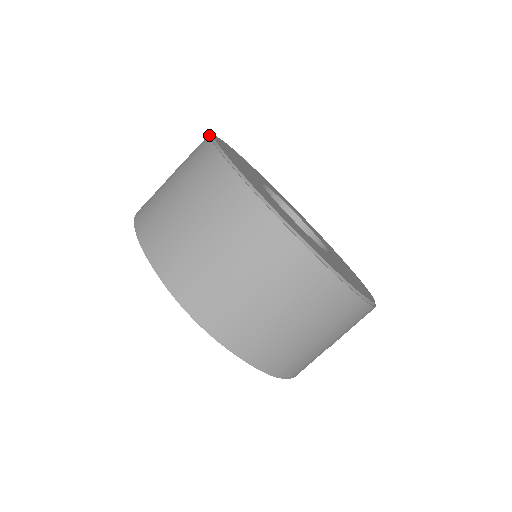
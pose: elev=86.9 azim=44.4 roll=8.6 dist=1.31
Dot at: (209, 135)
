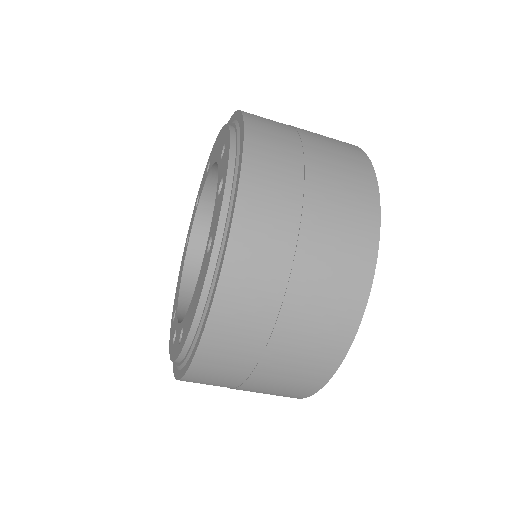
Dot at: occluded
